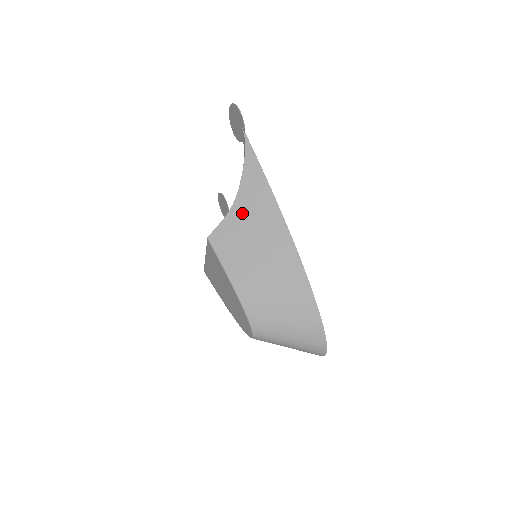
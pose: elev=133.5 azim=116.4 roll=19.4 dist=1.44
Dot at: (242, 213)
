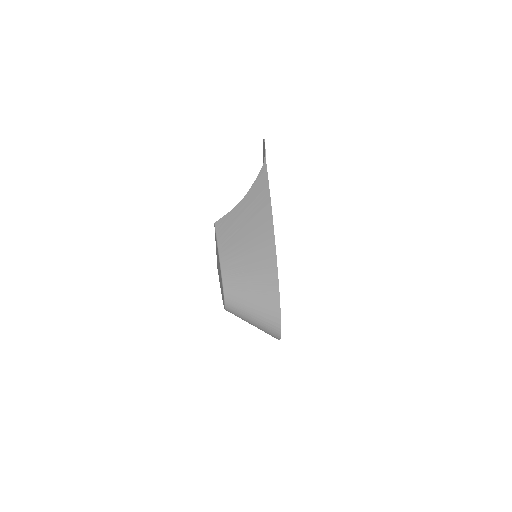
Dot at: (244, 208)
